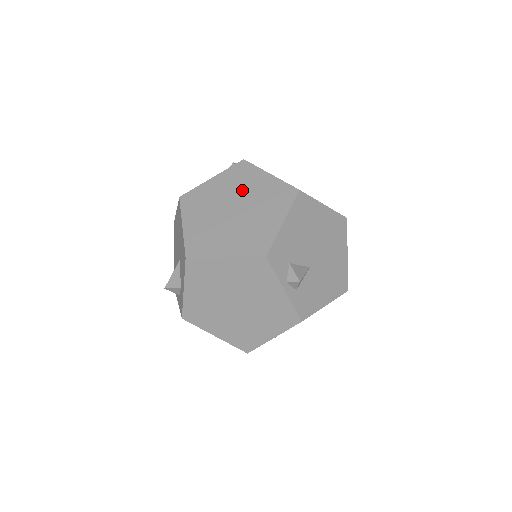
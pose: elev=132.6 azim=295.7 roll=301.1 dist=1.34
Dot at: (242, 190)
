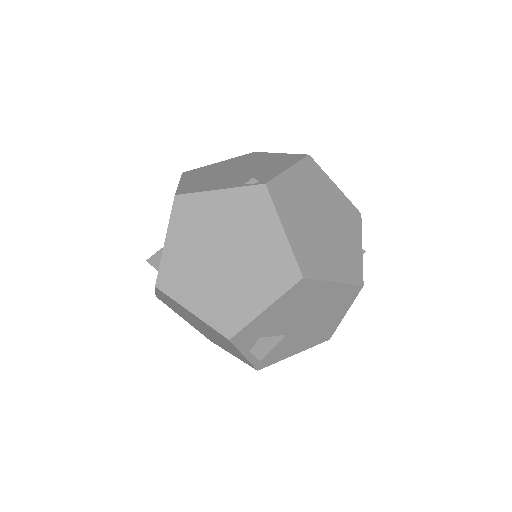
Dot at: (243, 234)
